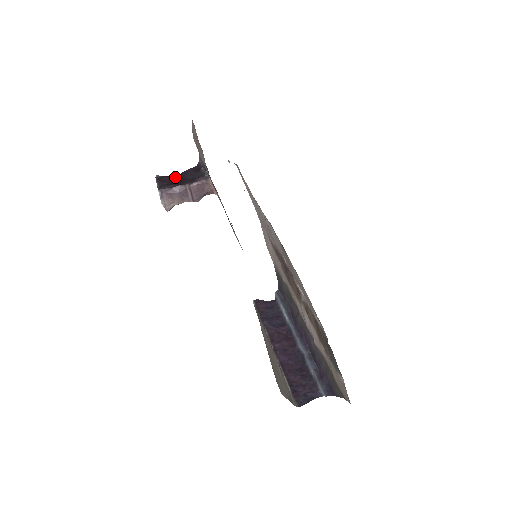
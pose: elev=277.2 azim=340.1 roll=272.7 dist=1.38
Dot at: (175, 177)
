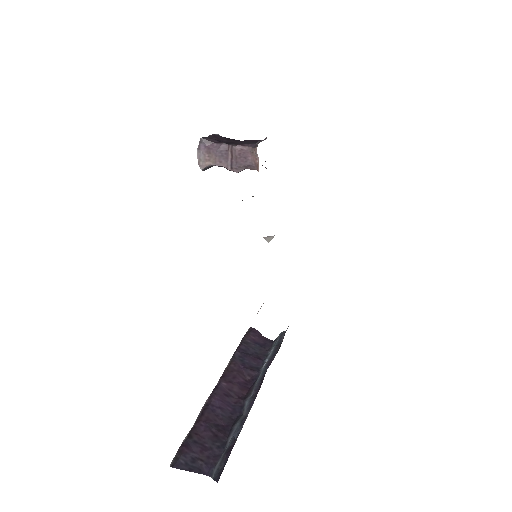
Dot at: (231, 139)
